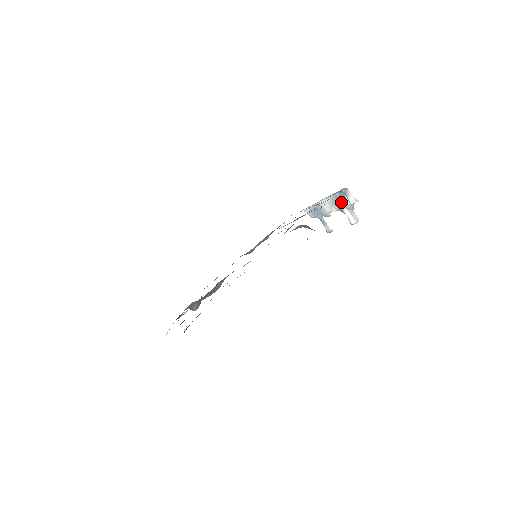
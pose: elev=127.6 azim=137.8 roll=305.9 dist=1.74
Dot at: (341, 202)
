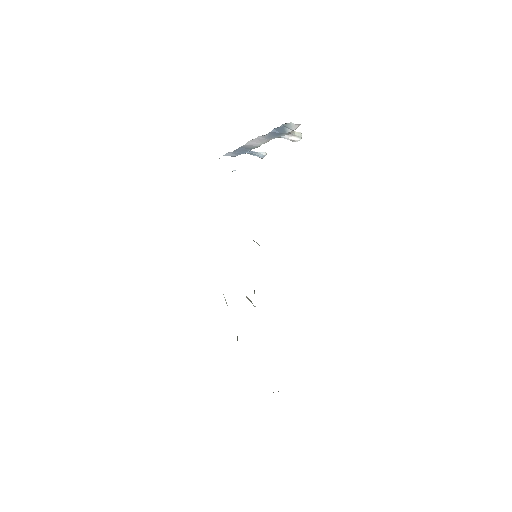
Dot at: (279, 134)
